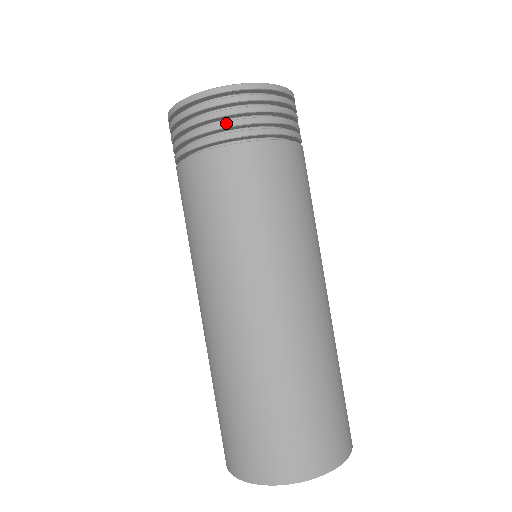
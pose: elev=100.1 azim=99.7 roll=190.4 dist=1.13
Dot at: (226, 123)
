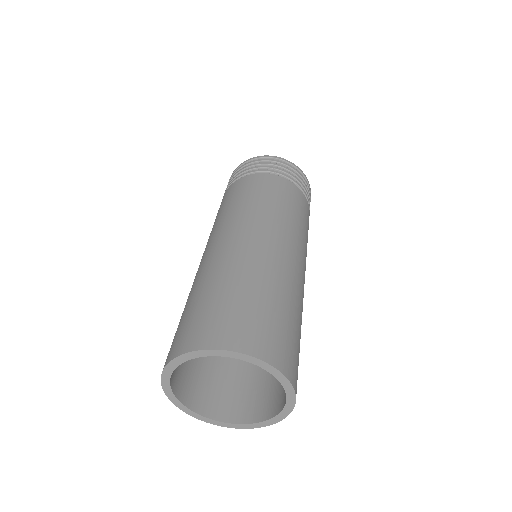
Dot at: (263, 166)
